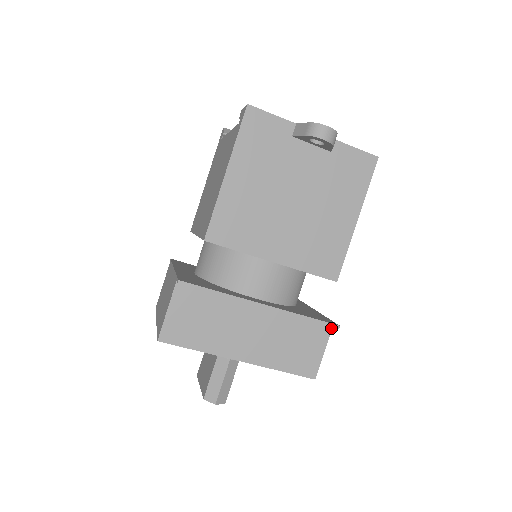
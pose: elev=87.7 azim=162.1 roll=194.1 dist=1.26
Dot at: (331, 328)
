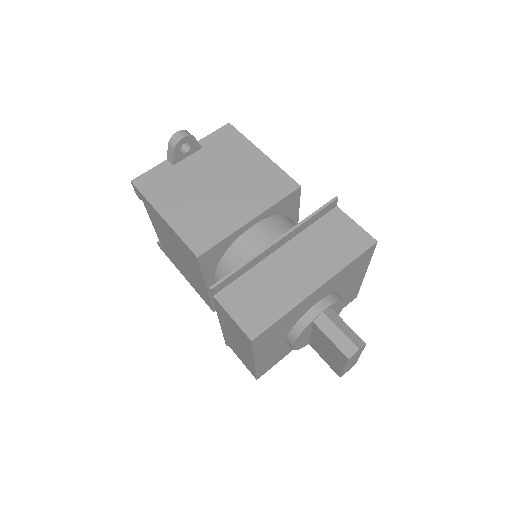
Dot at: (338, 209)
